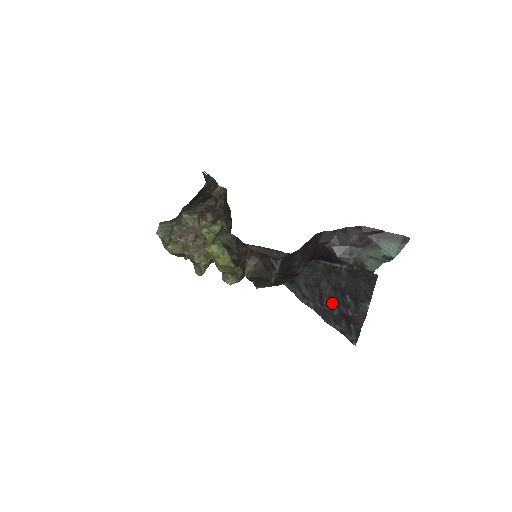
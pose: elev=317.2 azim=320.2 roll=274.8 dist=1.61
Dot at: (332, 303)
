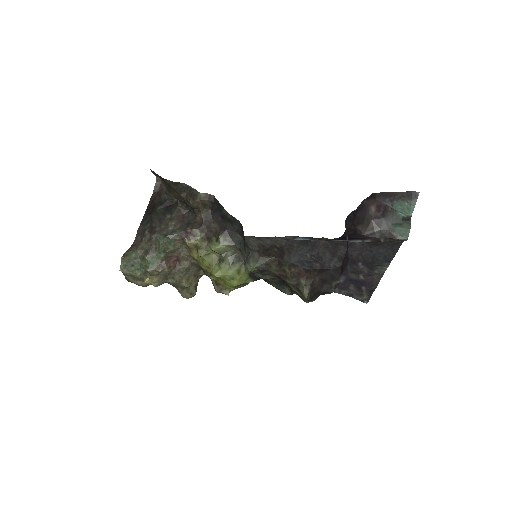
Dot at: occluded
